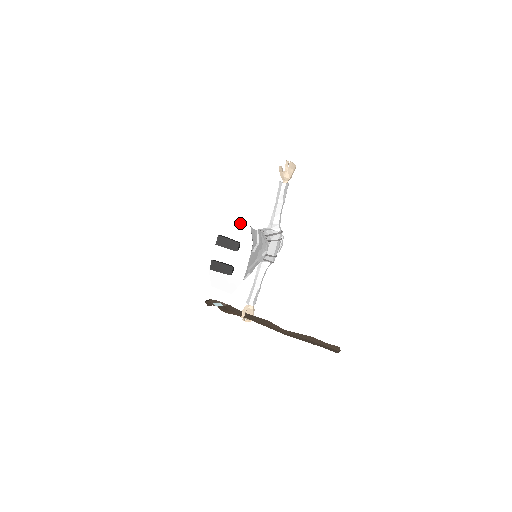
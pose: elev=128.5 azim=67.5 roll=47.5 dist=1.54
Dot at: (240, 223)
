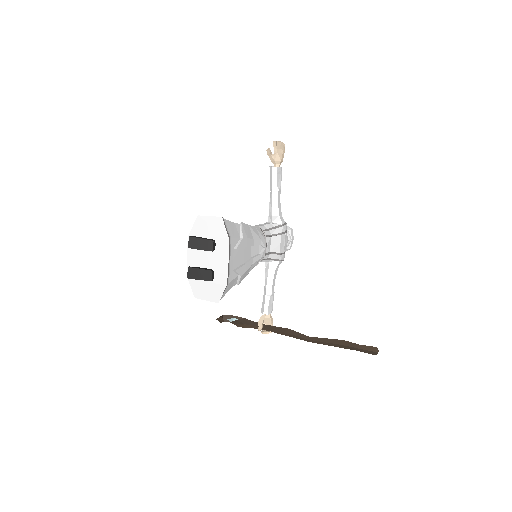
Dot at: (211, 217)
